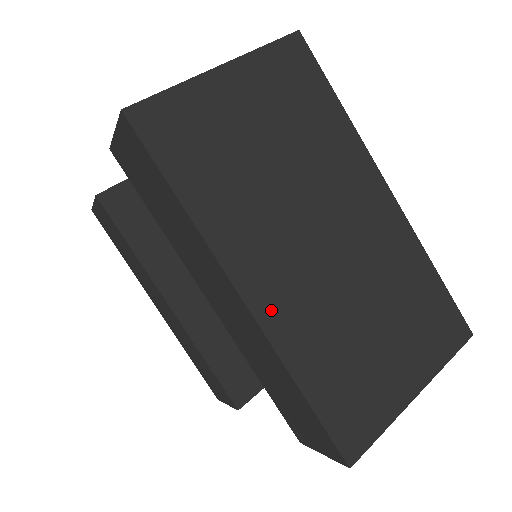
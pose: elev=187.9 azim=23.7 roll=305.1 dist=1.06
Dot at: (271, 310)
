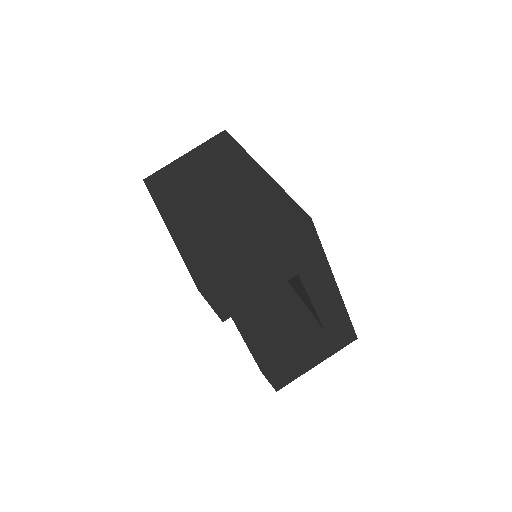
Dot at: (178, 227)
